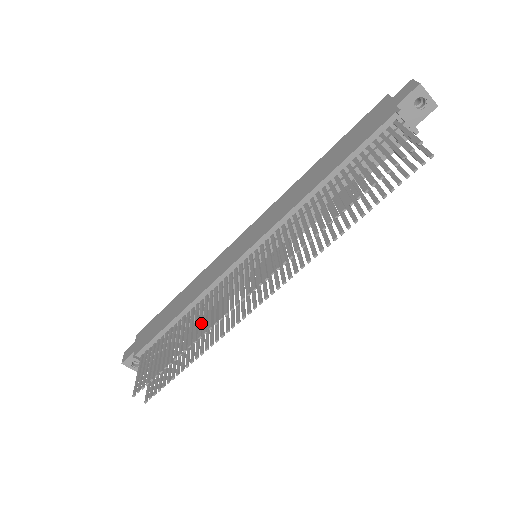
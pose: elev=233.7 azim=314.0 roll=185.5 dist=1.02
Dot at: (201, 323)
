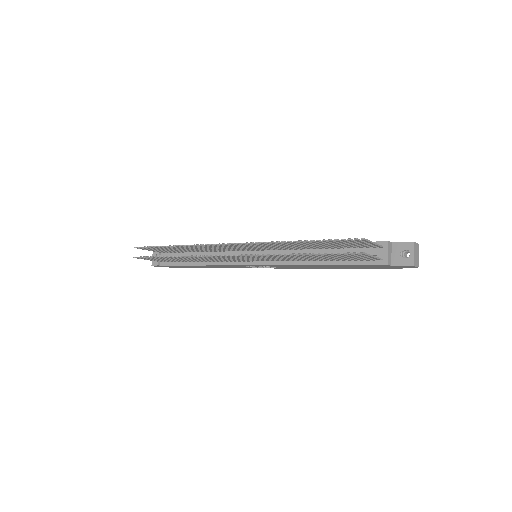
Dot at: occluded
